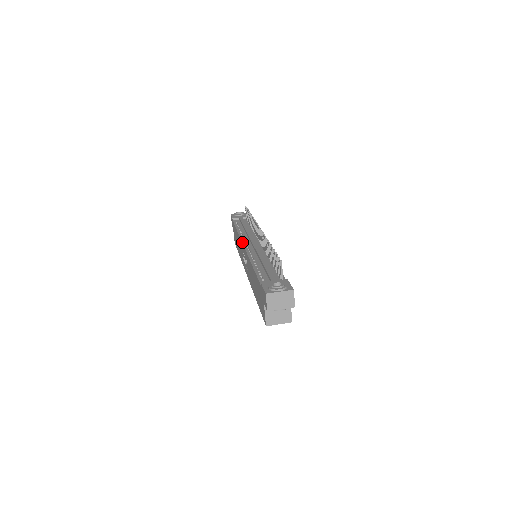
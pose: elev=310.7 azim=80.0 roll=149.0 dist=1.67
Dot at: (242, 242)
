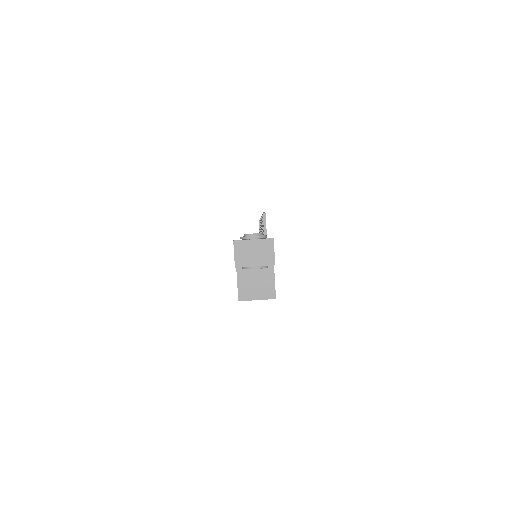
Dot at: occluded
